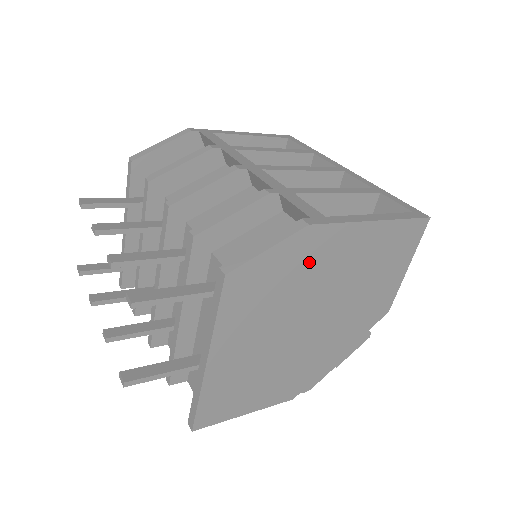
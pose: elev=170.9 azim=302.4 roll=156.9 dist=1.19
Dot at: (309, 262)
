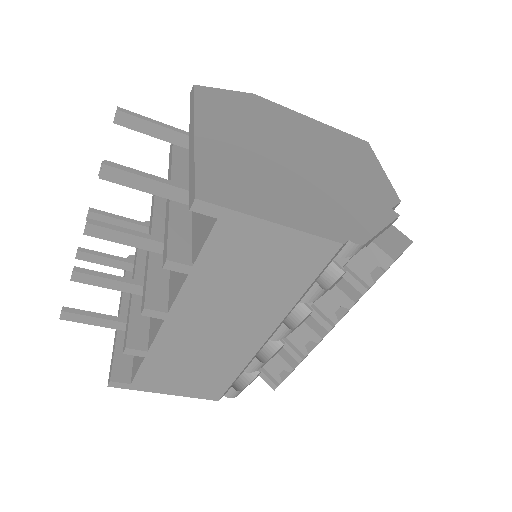
Dot at: (268, 115)
